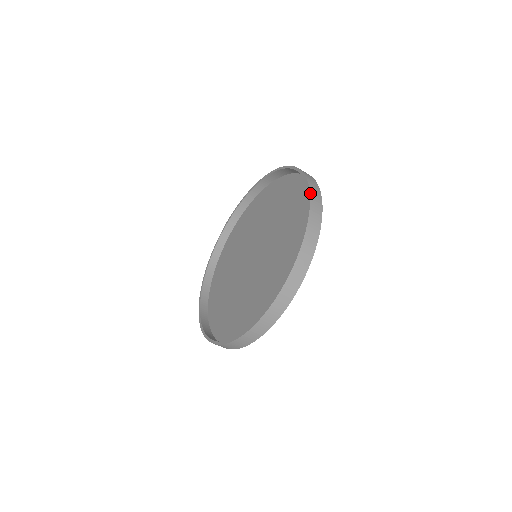
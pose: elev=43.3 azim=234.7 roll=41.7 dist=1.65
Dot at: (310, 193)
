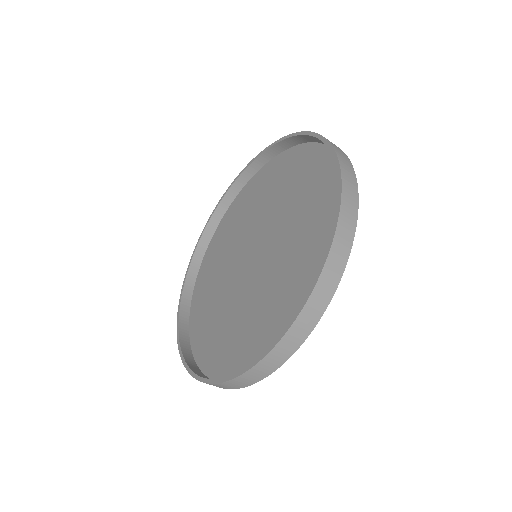
Dot at: (340, 166)
